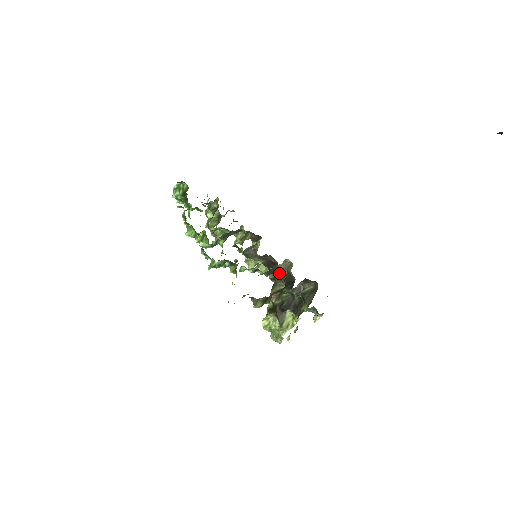
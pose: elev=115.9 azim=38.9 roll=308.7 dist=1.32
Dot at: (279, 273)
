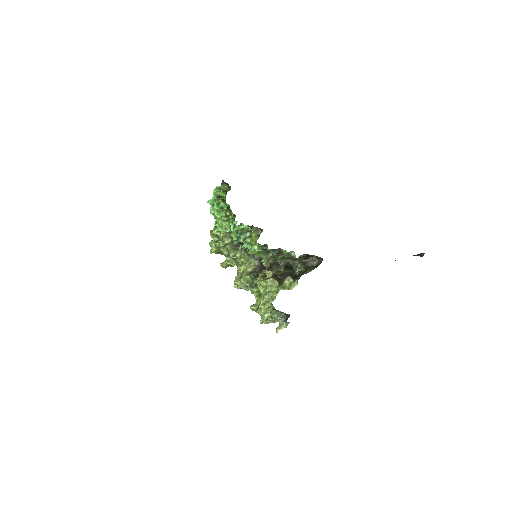
Dot at: occluded
